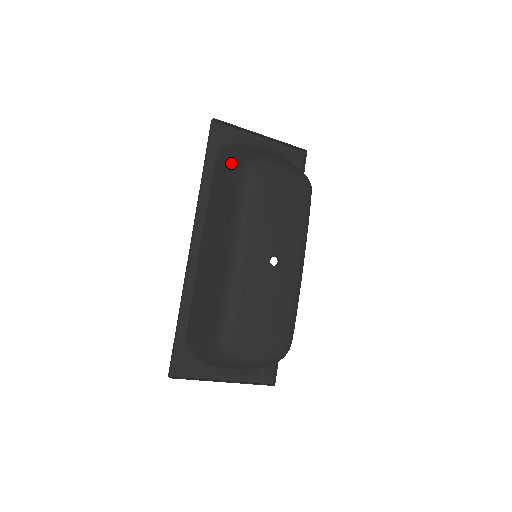
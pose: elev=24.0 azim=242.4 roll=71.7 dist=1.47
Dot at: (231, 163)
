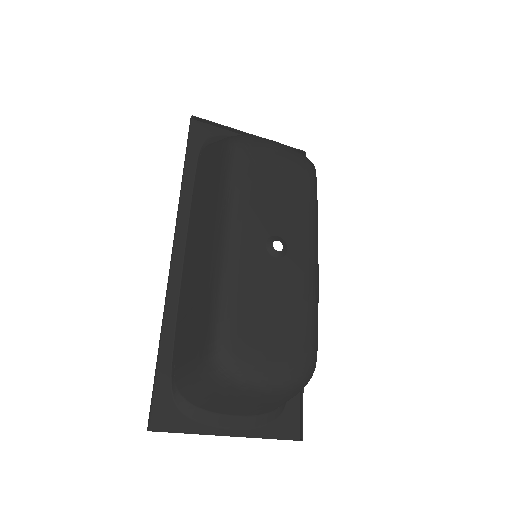
Dot at: (214, 148)
